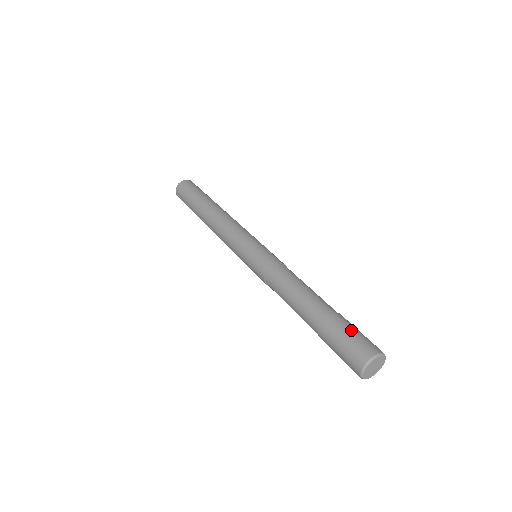
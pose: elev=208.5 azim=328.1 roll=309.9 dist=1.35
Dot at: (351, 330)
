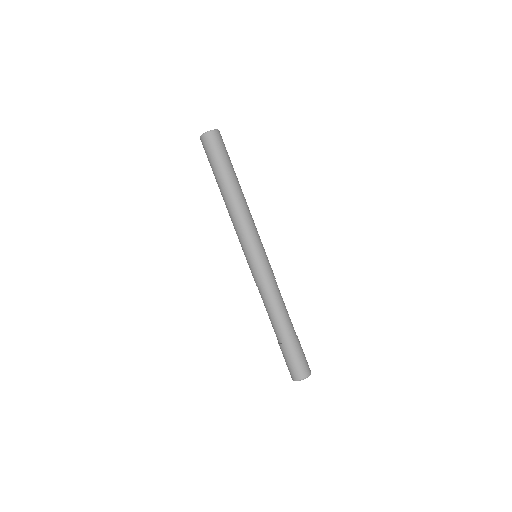
Dot at: (300, 356)
